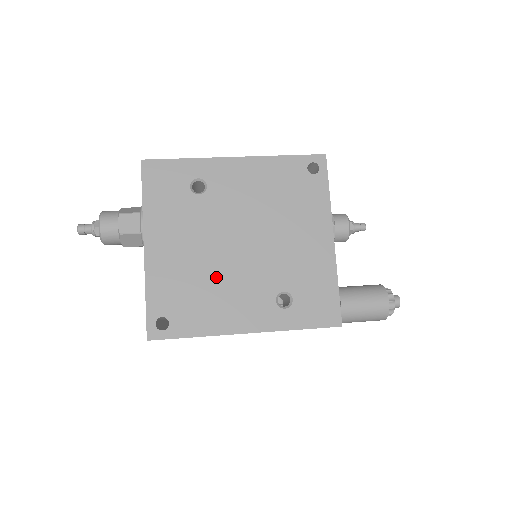
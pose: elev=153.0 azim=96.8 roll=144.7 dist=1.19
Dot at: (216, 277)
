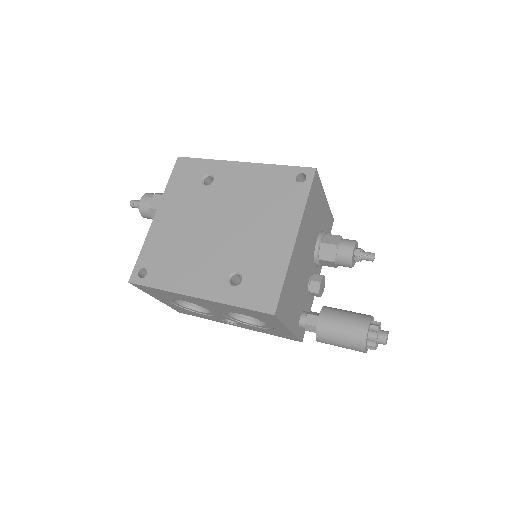
Dot at: (192, 248)
